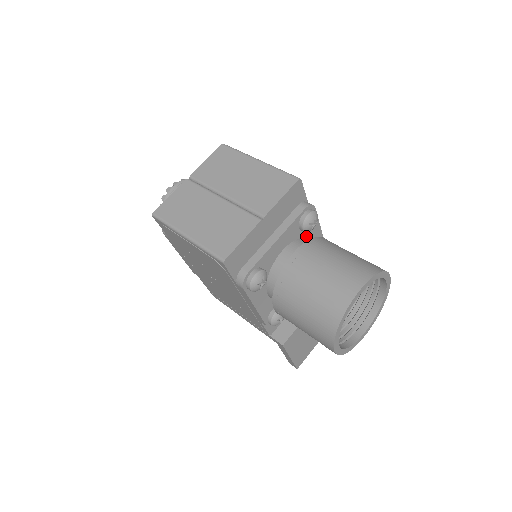
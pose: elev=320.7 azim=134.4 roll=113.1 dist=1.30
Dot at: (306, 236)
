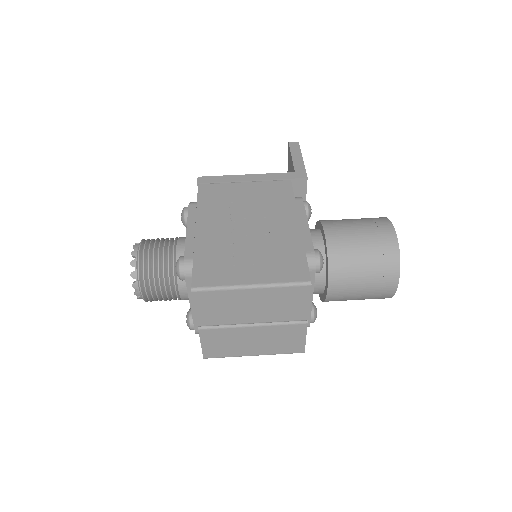
Dot at: occluded
